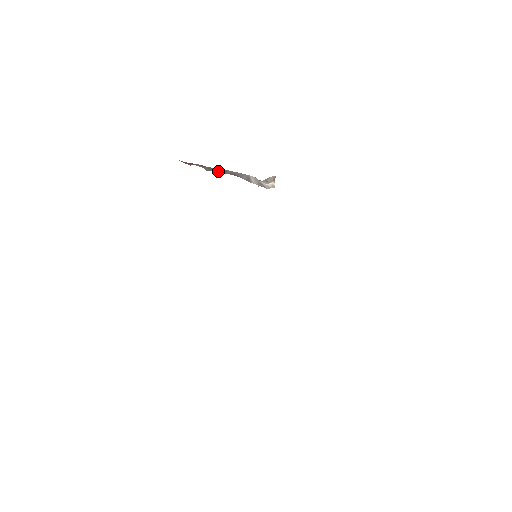
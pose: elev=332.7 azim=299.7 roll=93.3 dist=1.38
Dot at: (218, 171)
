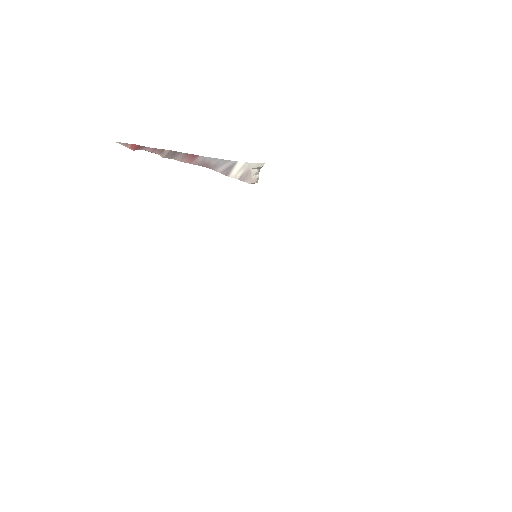
Dot at: (181, 159)
